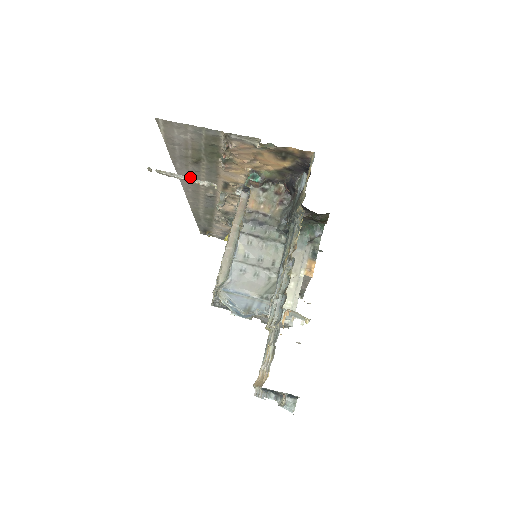
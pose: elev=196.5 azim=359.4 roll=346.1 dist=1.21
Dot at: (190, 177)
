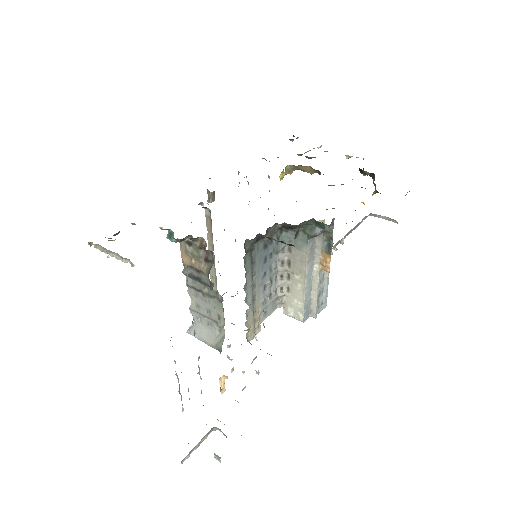
Dot at: occluded
